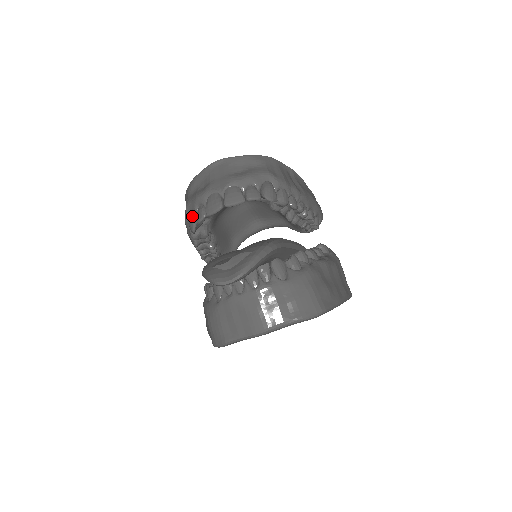
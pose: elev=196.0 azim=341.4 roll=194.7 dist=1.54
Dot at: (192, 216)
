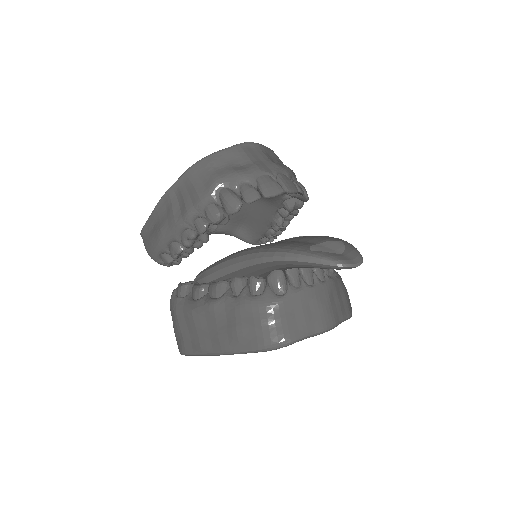
Dot at: (234, 194)
